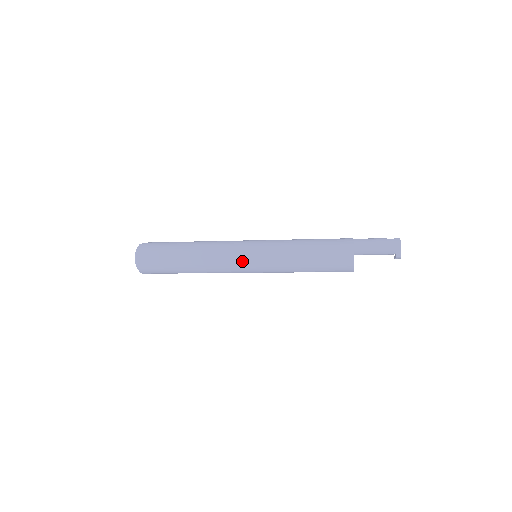
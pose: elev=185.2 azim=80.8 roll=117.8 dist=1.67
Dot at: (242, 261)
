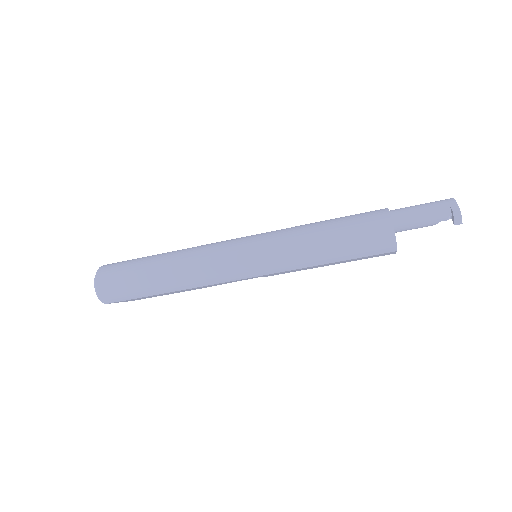
Dot at: (234, 245)
